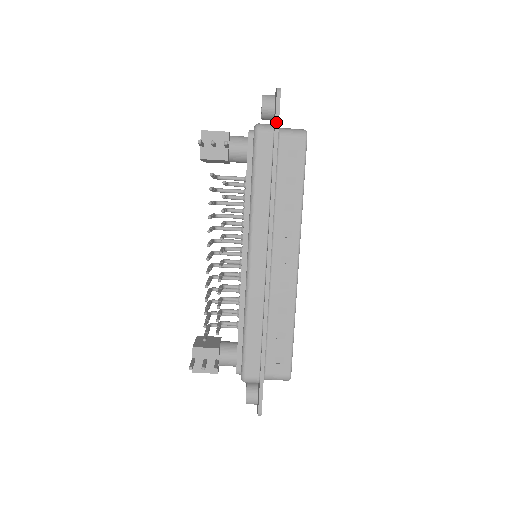
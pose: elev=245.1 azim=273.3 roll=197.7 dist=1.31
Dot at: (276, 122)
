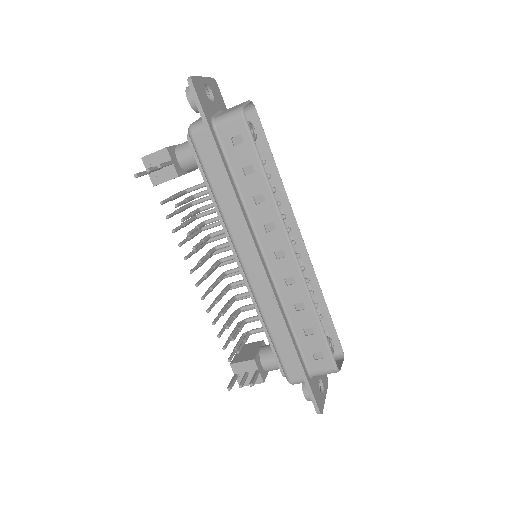
Dot at: (202, 117)
